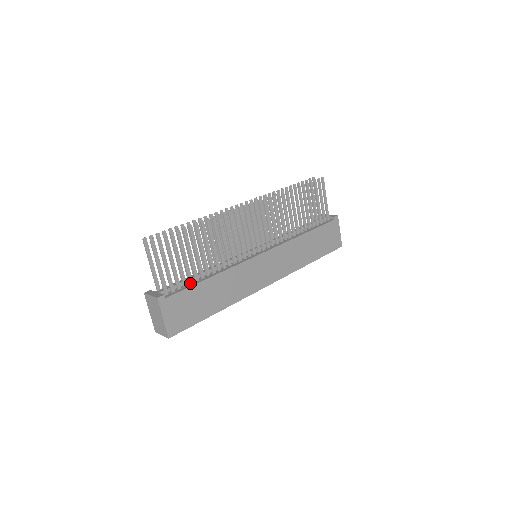
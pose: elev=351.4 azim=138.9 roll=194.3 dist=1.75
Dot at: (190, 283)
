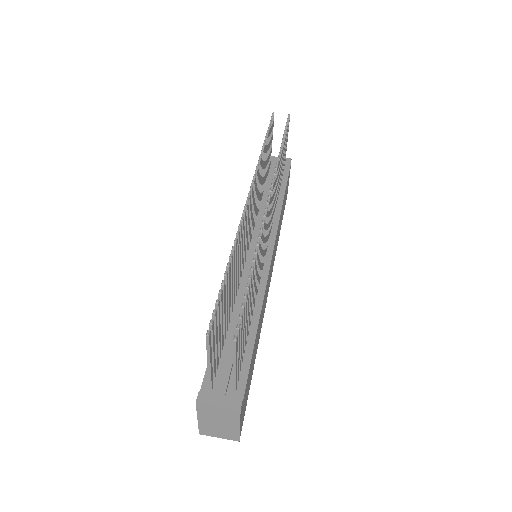
Dot at: (244, 352)
